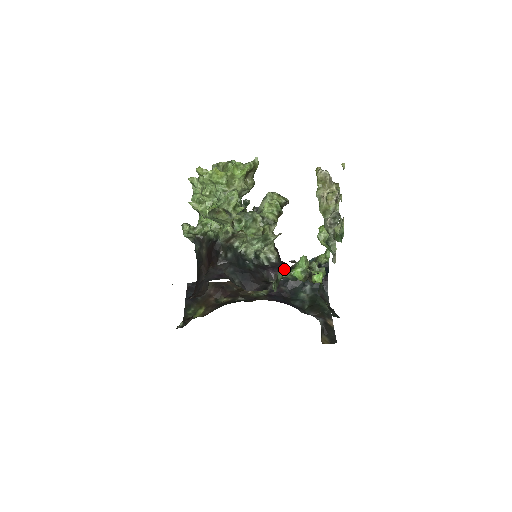
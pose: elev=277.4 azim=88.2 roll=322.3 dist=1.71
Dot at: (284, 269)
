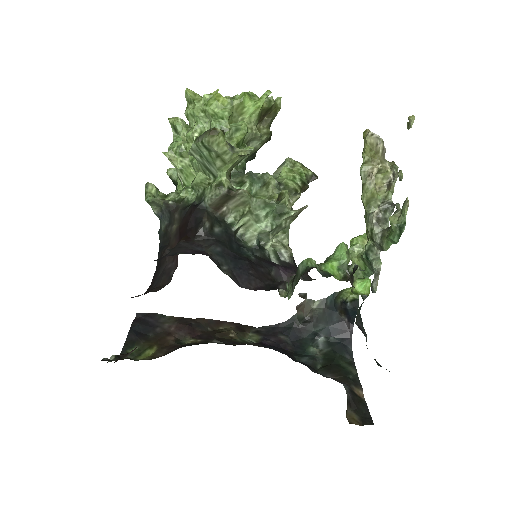
Dot at: occluded
